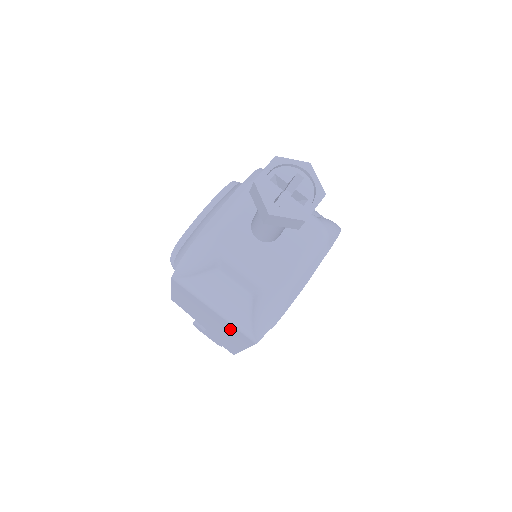
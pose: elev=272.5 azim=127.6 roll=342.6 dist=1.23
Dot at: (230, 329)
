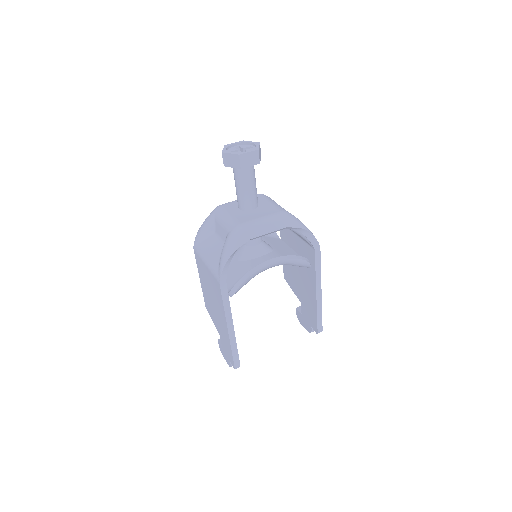
Dot at: (214, 287)
